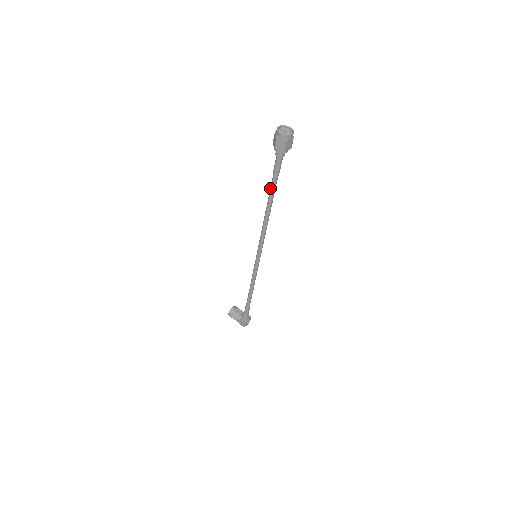
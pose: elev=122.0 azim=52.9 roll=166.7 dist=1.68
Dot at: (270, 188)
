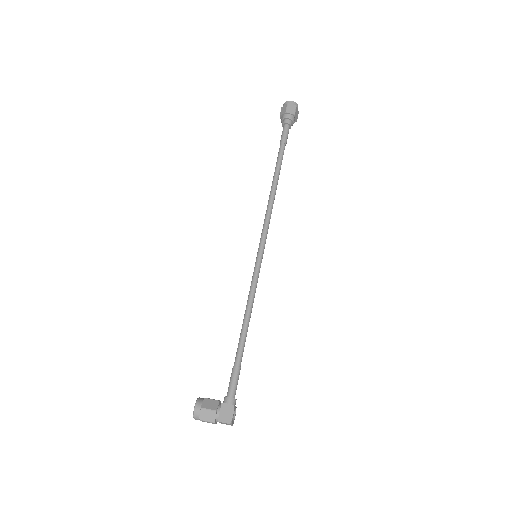
Dot at: (278, 157)
